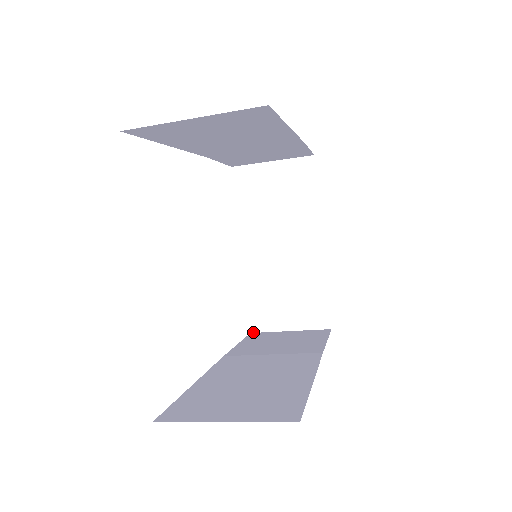
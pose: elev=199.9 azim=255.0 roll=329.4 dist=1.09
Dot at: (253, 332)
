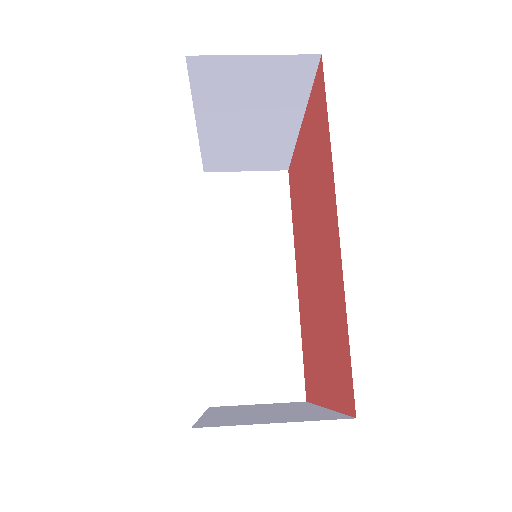
Dot at: (207, 172)
